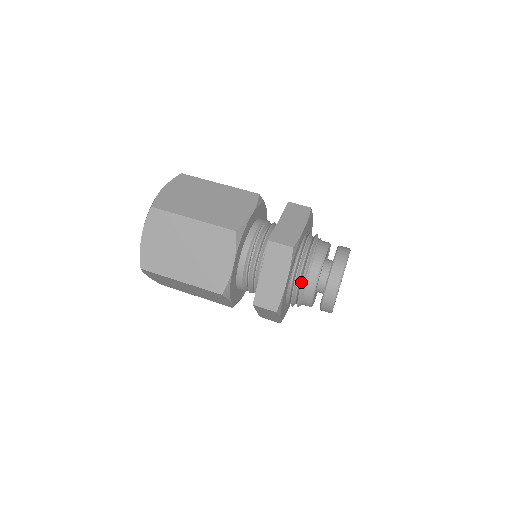
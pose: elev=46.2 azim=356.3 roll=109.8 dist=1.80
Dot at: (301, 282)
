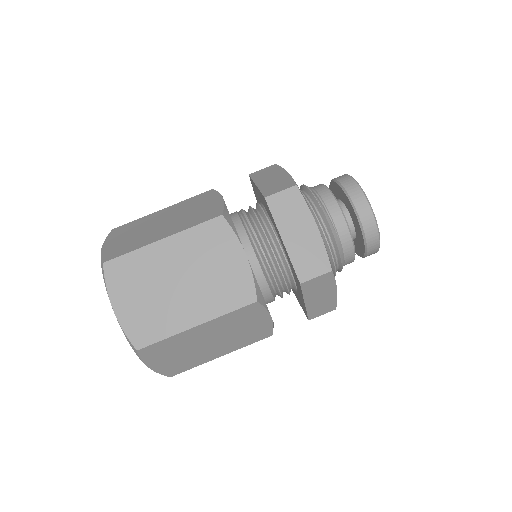
Dot at: (329, 226)
